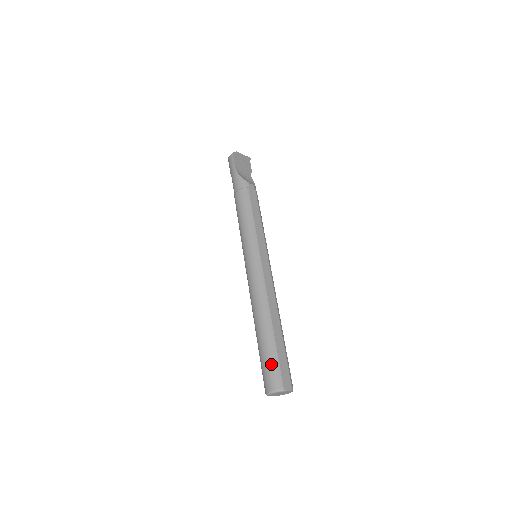
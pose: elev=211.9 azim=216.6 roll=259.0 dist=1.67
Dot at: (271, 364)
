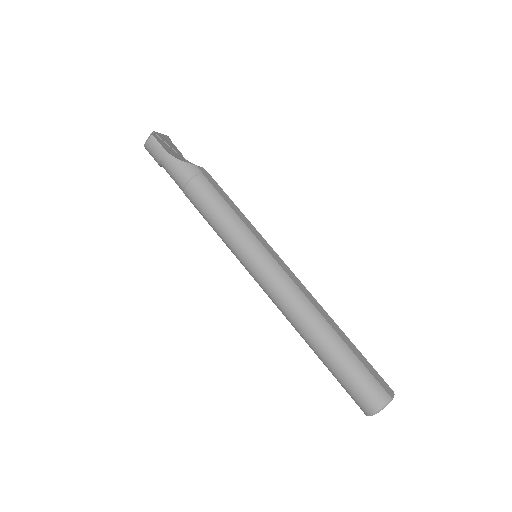
Dot at: (361, 377)
